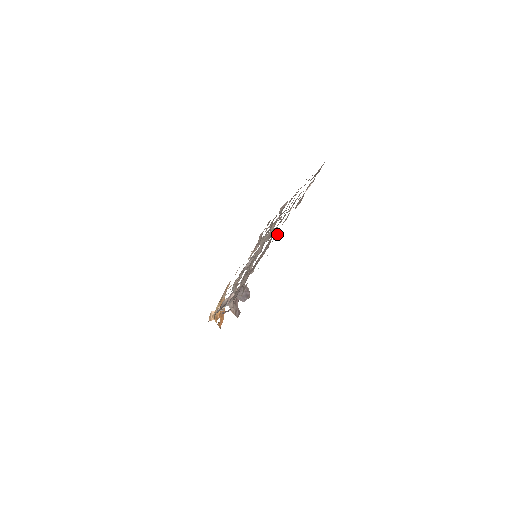
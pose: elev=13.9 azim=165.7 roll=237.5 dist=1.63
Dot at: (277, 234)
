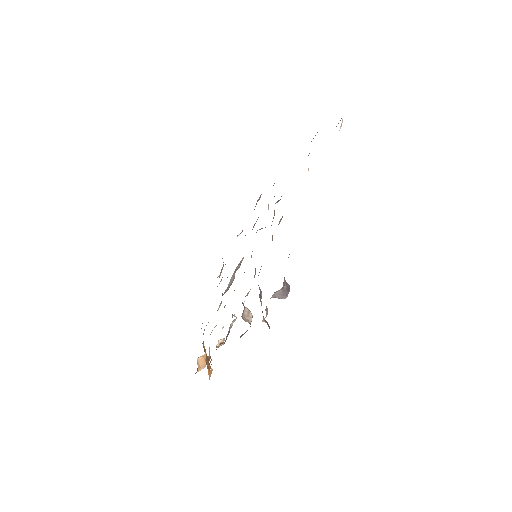
Dot at: occluded
